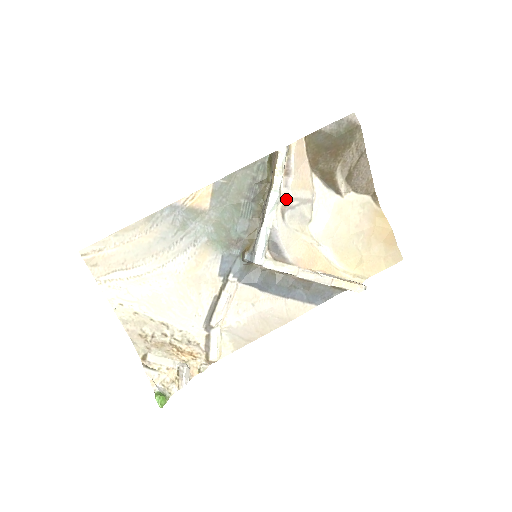
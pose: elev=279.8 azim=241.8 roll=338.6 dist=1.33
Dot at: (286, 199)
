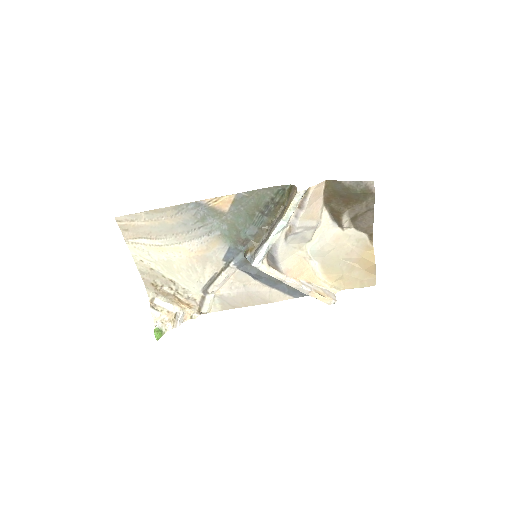
Dot at: (292, 226)
